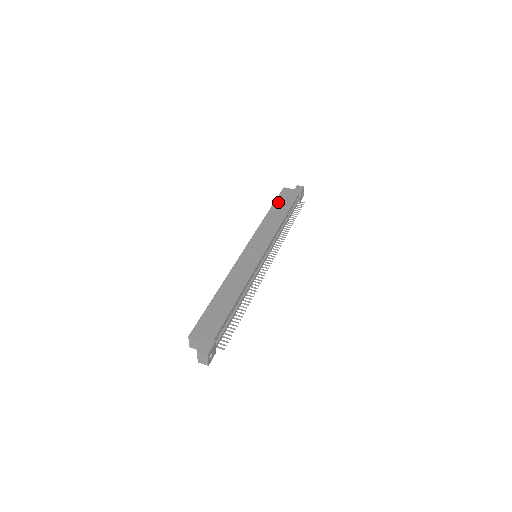
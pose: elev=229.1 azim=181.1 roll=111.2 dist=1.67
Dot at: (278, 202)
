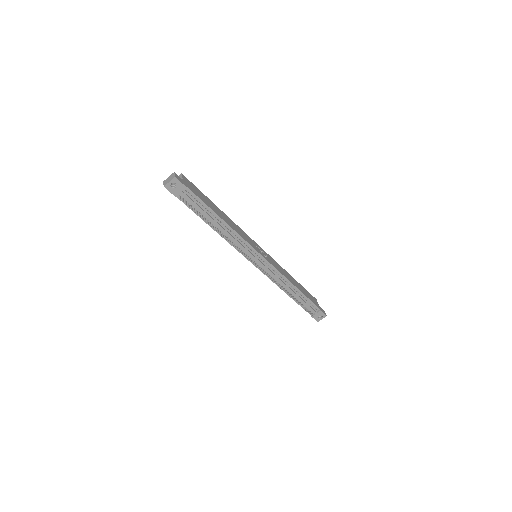
Dot at: (304, 288)
